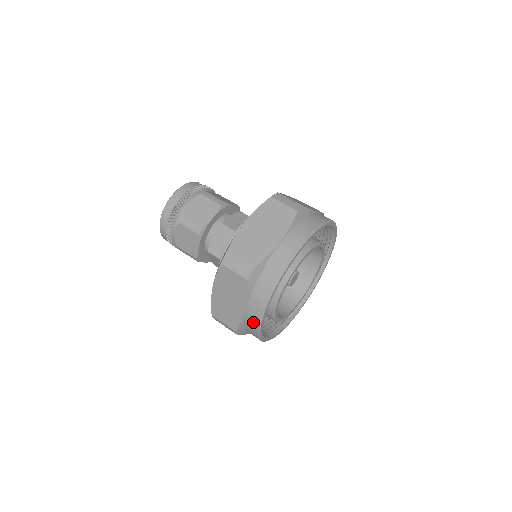
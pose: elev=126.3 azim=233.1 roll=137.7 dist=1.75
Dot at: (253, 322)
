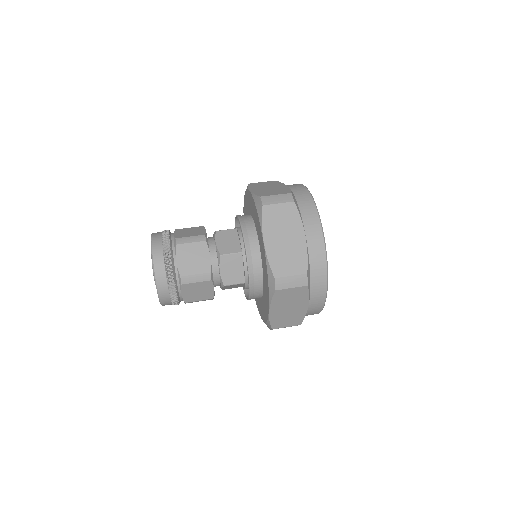
Dot at: (318, 245)
